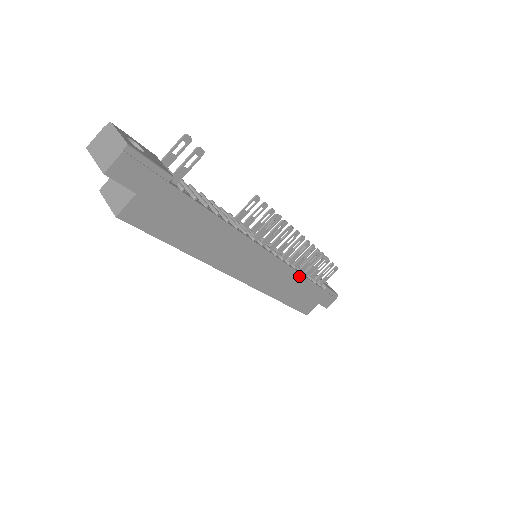
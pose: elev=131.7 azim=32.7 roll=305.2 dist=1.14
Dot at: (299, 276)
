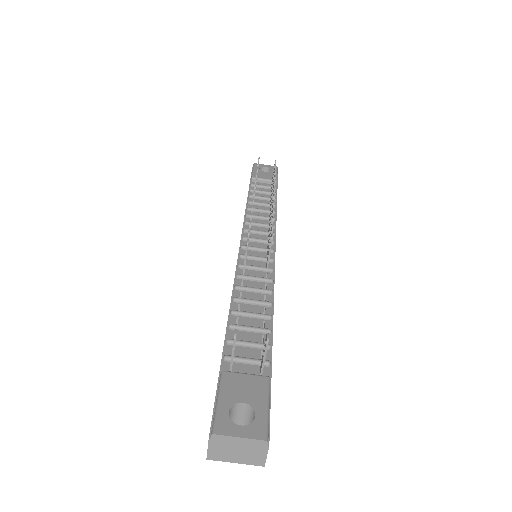
Dot at: occluded
